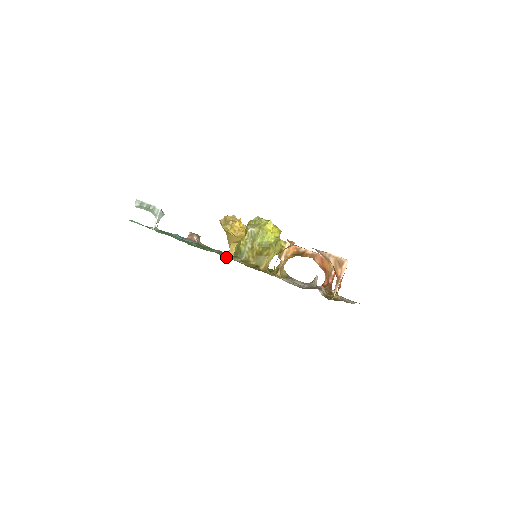
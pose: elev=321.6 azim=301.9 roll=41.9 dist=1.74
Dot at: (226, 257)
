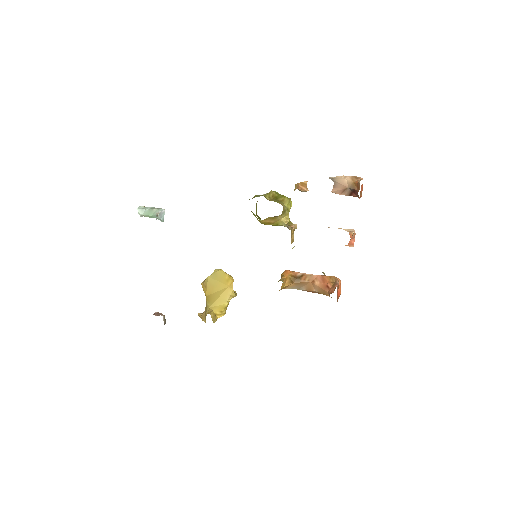
Dot at: occluded
